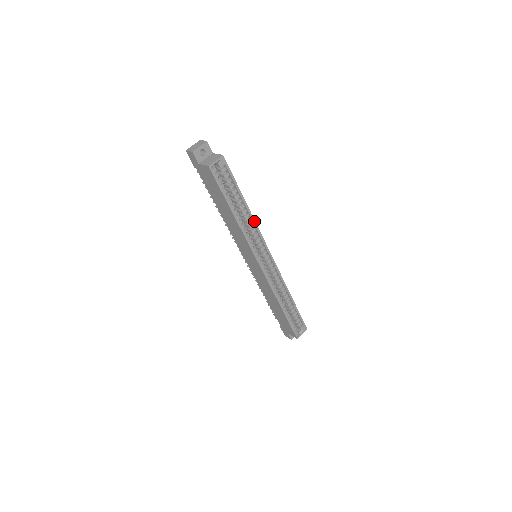
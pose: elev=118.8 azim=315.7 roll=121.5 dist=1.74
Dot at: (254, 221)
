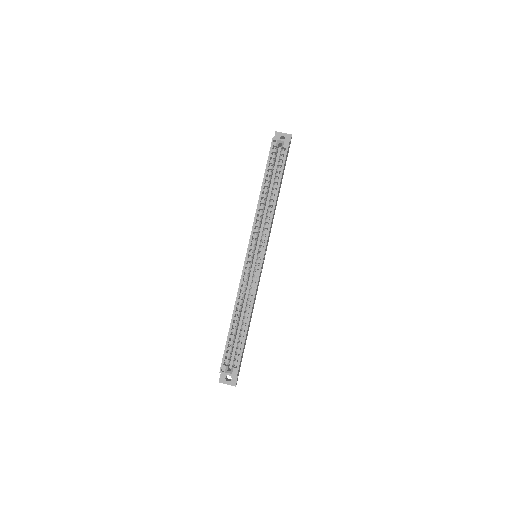
Dot at: (273, 212)
